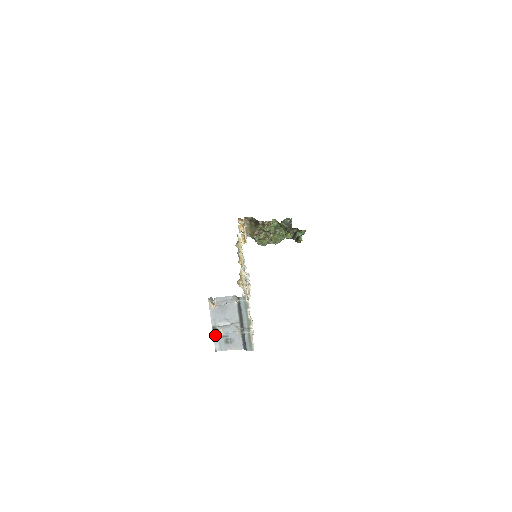
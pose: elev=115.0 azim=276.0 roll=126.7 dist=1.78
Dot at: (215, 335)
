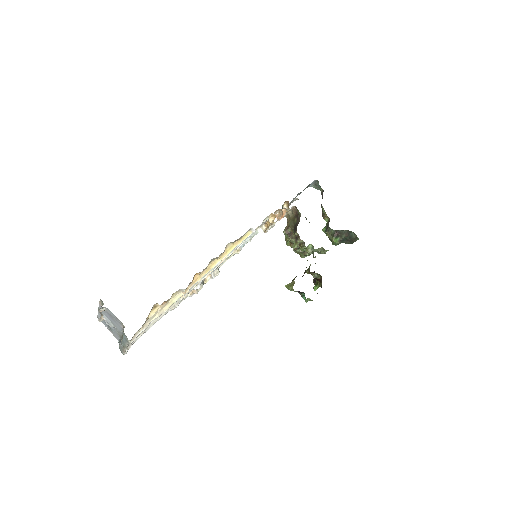
Dot at: (100, 313)
